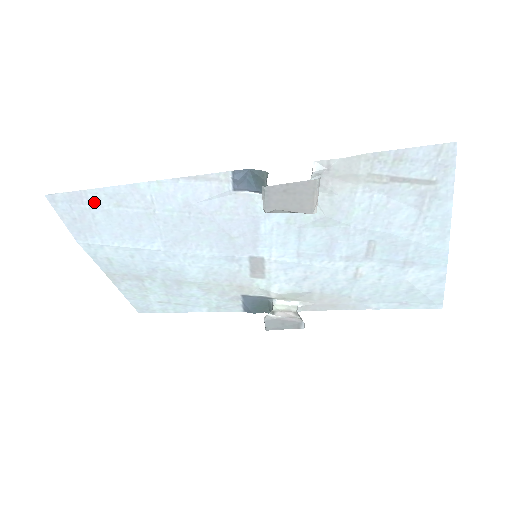
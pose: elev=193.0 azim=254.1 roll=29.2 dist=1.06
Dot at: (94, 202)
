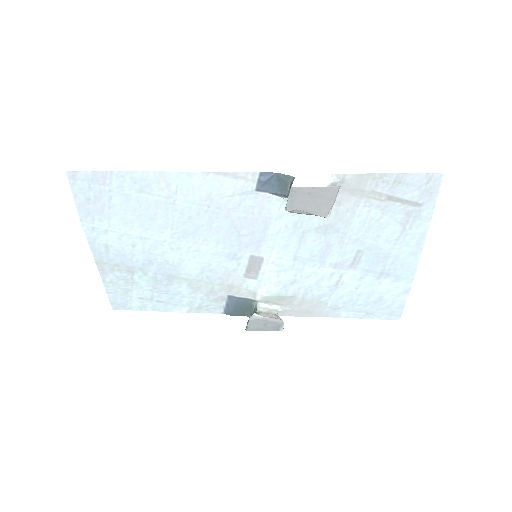
Dot at: (116, 185)
